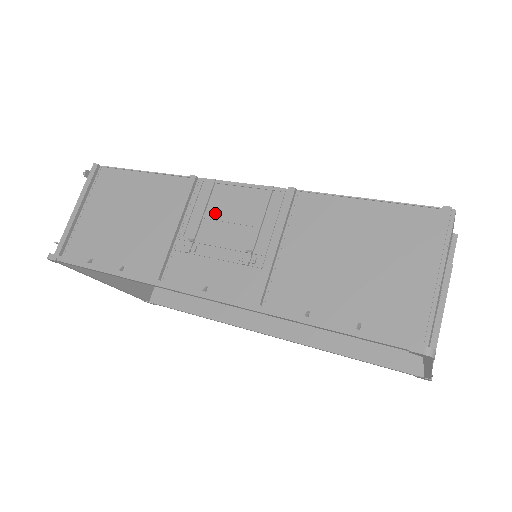
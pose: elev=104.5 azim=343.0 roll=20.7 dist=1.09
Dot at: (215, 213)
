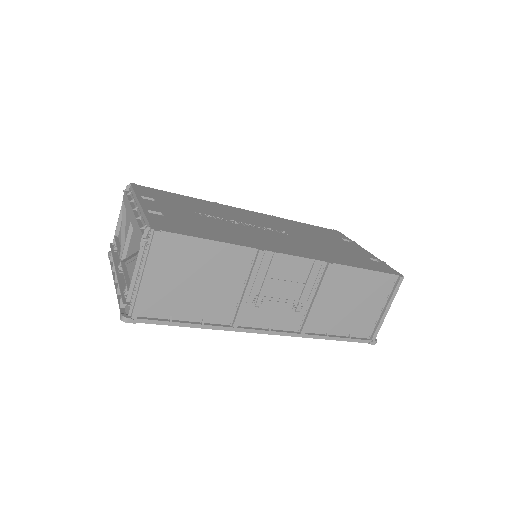
Dot at: (277, 278)
